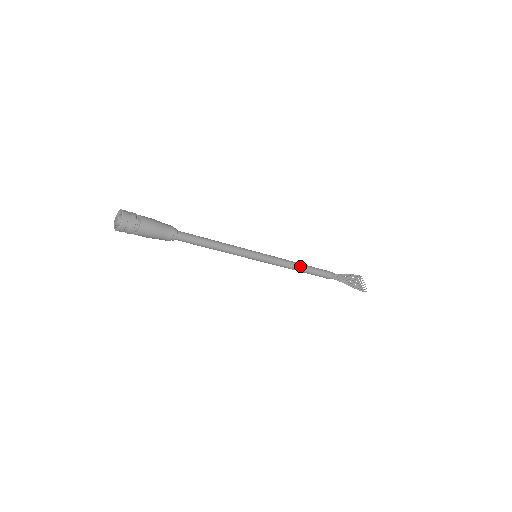
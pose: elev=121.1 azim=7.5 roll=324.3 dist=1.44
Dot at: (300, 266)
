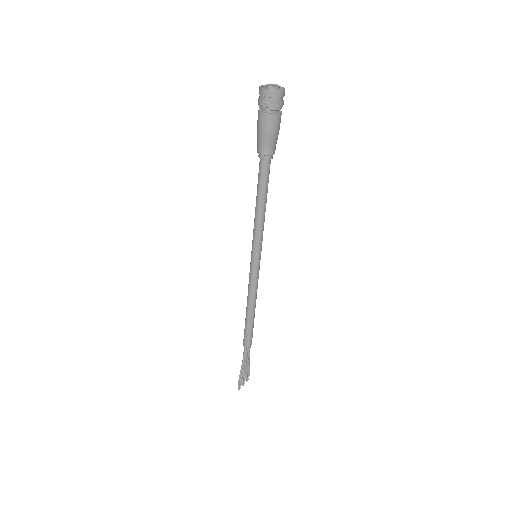
Dot at: (254, 308)
